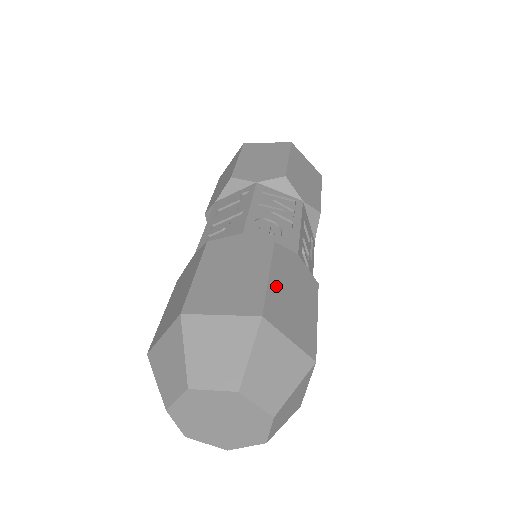
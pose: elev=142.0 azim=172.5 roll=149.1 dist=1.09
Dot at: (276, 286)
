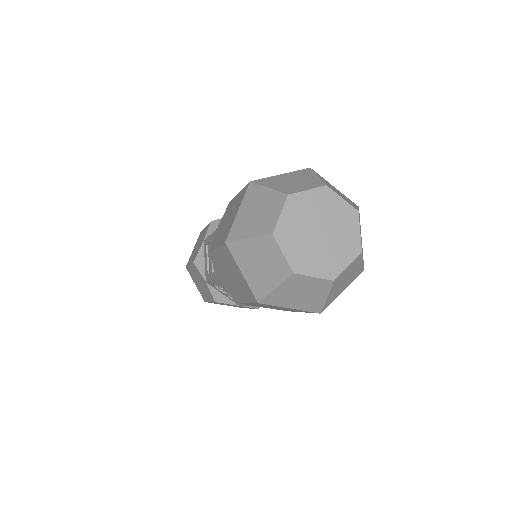
Dot at: occluded
